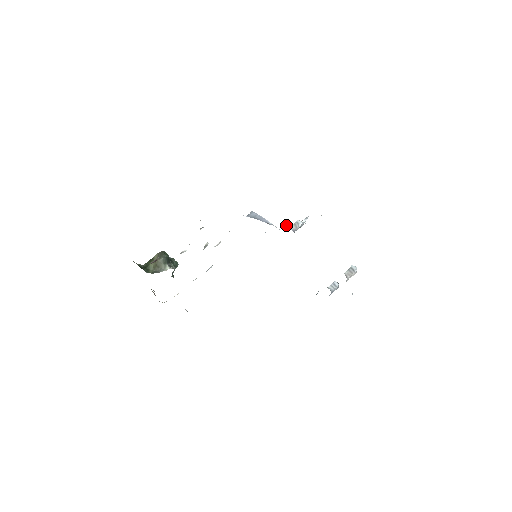
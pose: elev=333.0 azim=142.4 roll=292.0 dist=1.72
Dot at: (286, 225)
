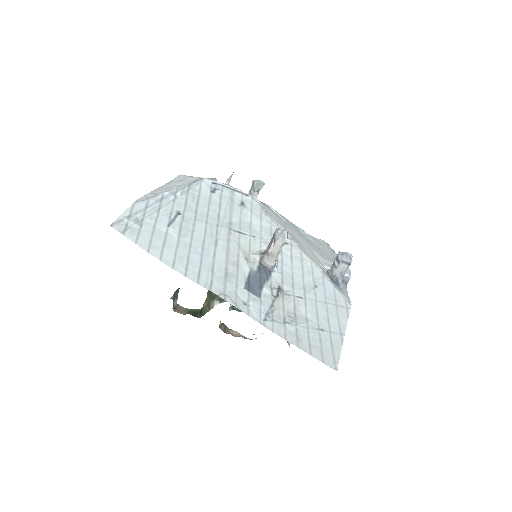
Dot at: occluded
